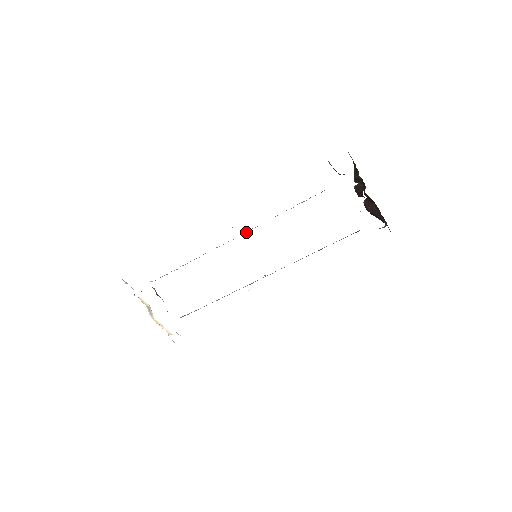
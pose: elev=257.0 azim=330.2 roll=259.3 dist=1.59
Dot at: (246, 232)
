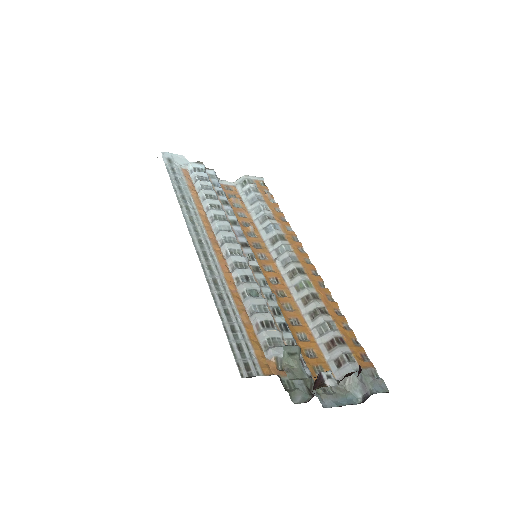
Dot at: (228, 255)
